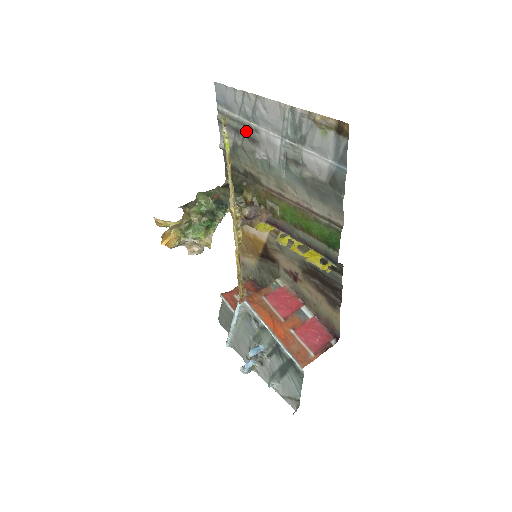
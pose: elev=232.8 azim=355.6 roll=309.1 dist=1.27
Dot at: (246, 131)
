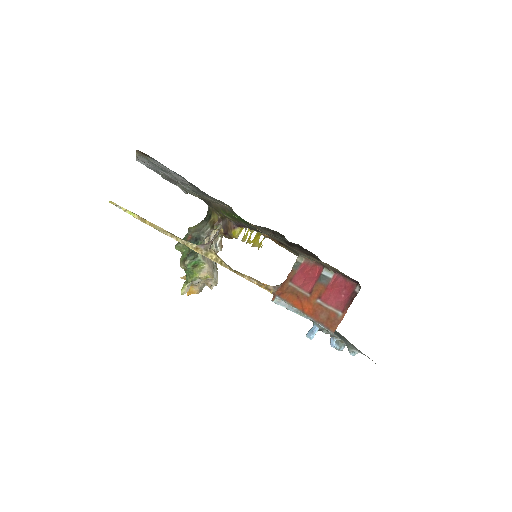
Dot at: (168, 178)
